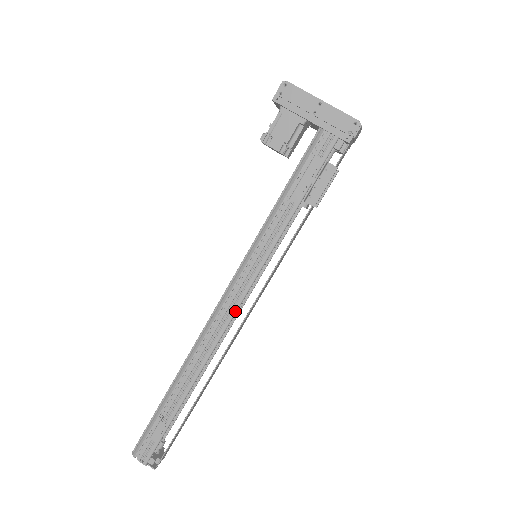
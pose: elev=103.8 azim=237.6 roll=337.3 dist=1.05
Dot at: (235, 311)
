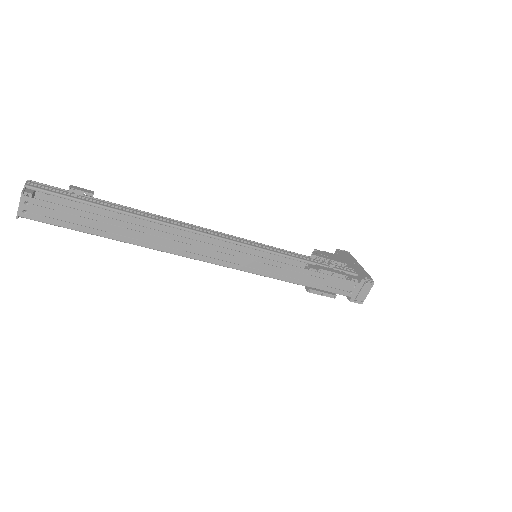
Dot at: (220, 237)
